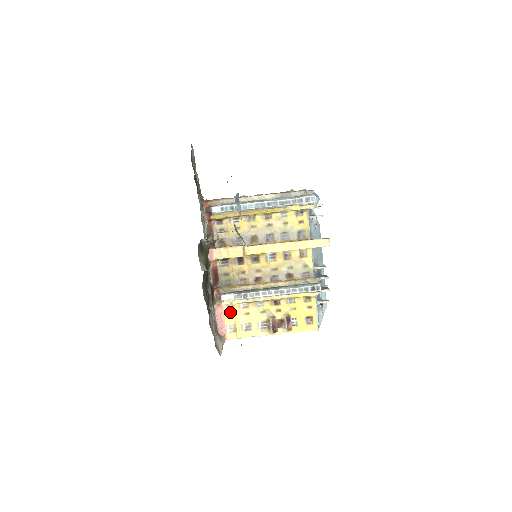
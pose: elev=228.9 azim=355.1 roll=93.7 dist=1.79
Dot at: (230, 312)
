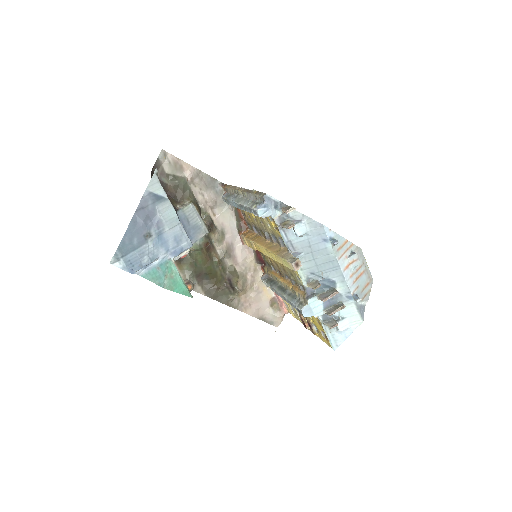
Dot at: occluded
